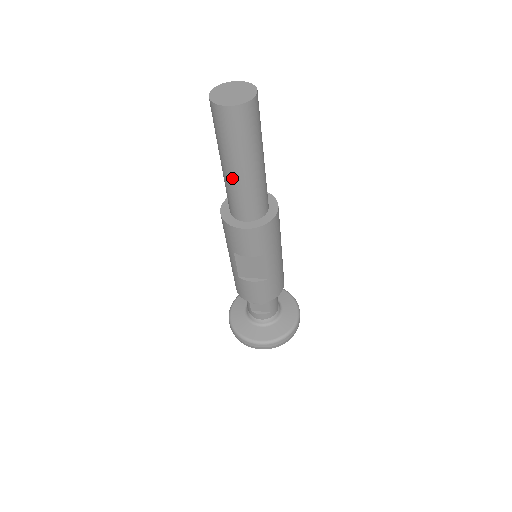
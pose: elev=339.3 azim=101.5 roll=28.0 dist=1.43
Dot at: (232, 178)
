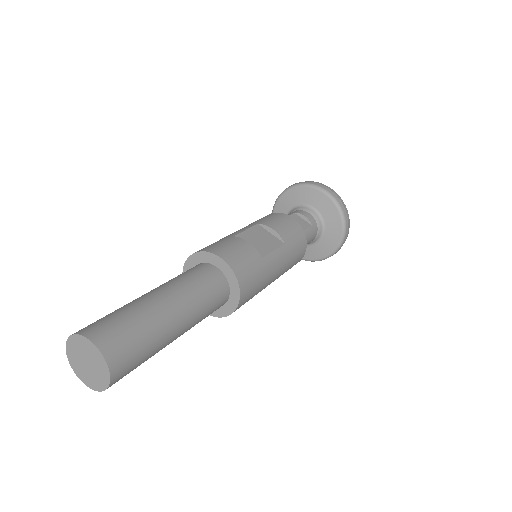
Dot at: occluded
